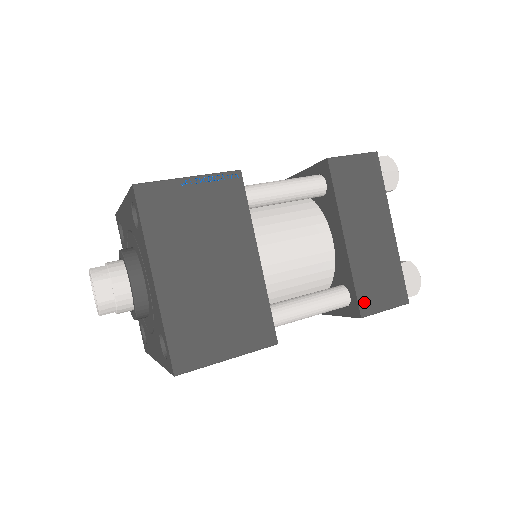
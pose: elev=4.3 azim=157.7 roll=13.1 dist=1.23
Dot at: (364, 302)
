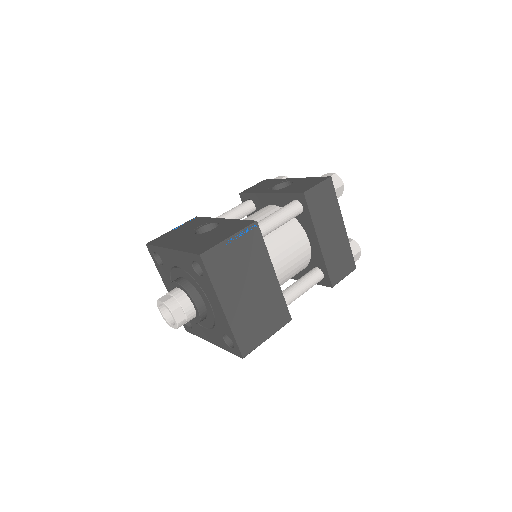
Dot at: (333, 277)
